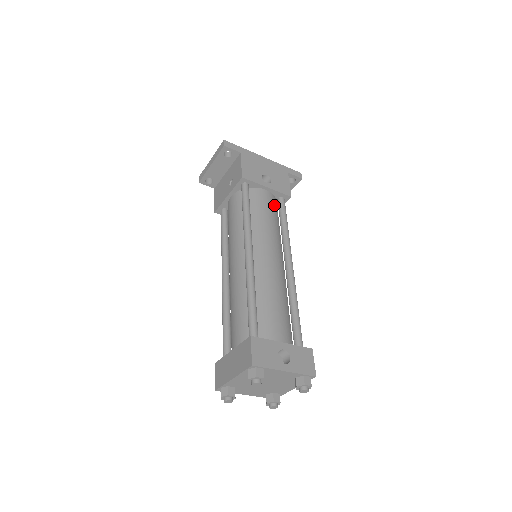
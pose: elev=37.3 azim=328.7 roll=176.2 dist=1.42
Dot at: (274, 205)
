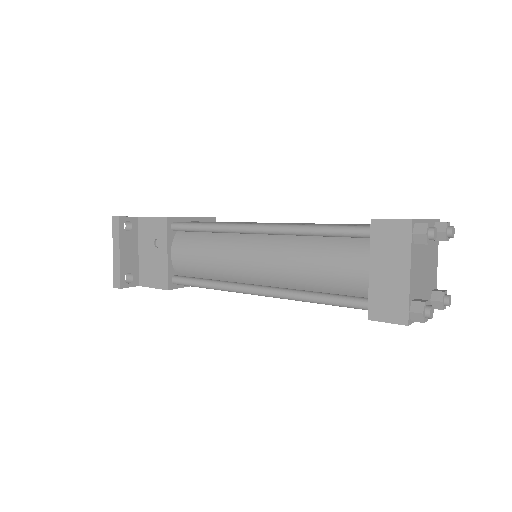
Dot at: occluded
